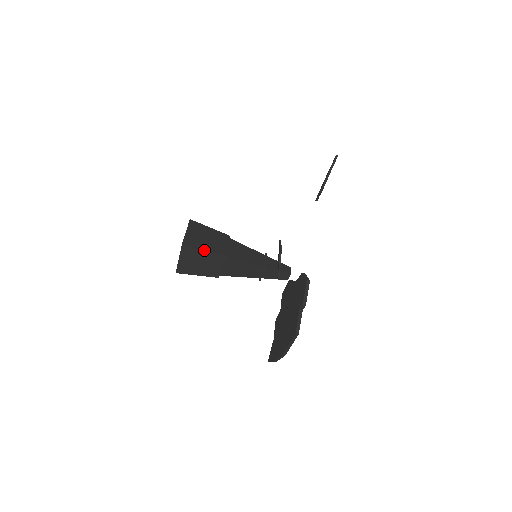
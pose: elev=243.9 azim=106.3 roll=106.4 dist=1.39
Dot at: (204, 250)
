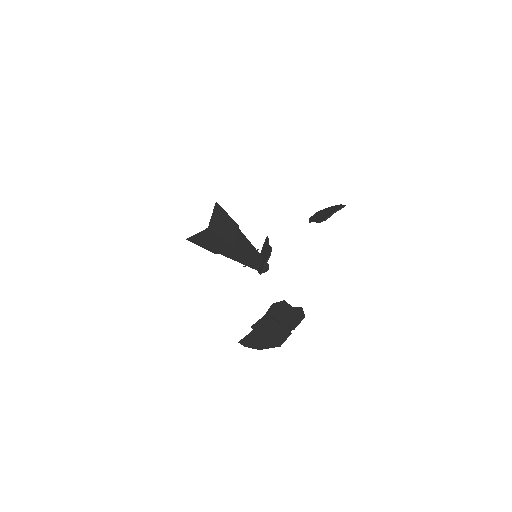
Dot at: (221, 237)
